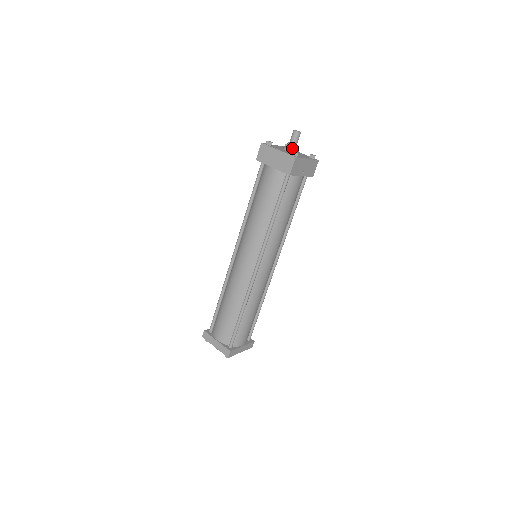
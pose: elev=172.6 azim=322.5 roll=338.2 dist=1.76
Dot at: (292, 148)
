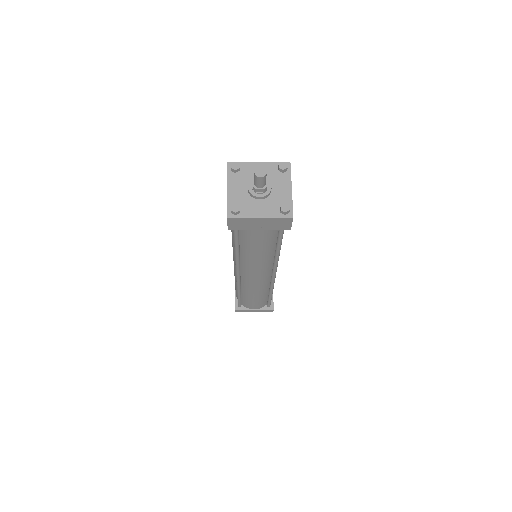
Dot at: (254, 190)
